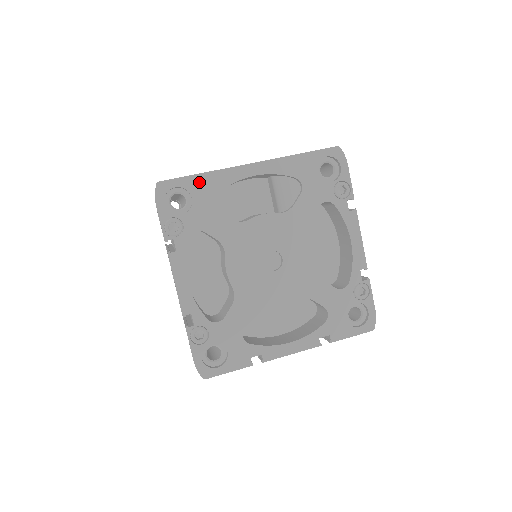
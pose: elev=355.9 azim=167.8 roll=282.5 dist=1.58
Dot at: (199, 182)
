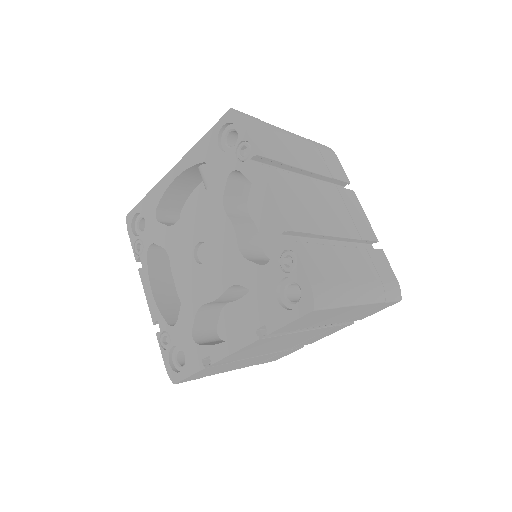
Dot at: (146, 203)
